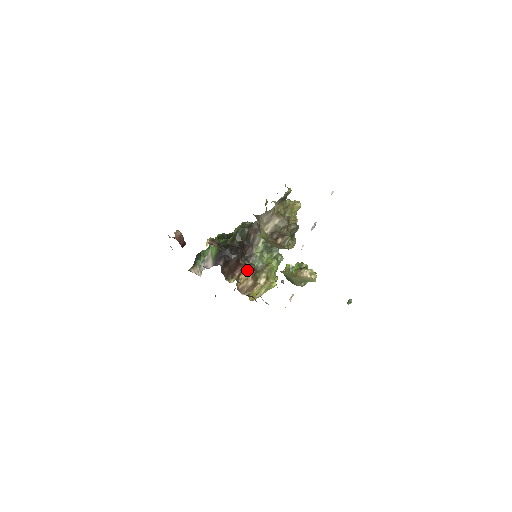
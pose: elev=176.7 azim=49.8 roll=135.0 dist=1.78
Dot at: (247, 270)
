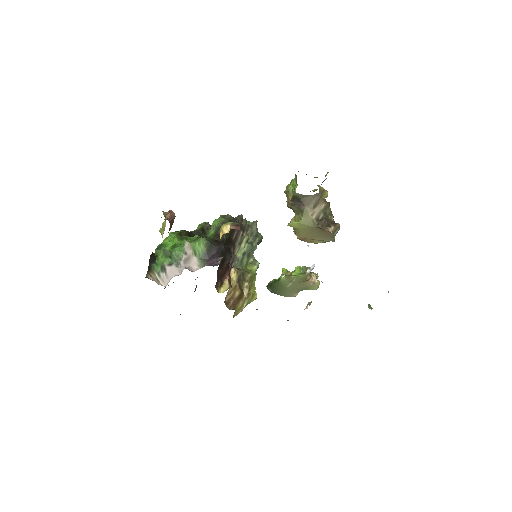
Dot at: (235, 276)
